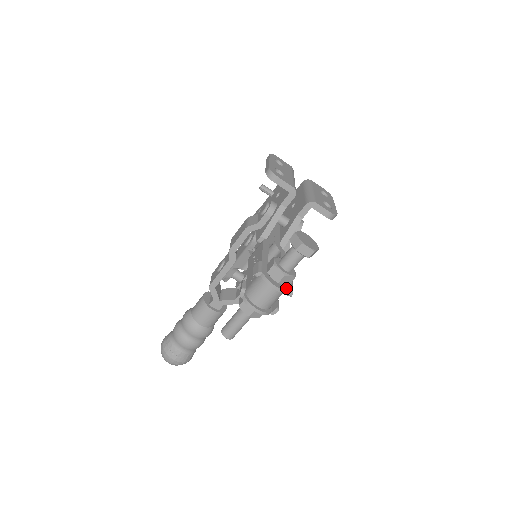
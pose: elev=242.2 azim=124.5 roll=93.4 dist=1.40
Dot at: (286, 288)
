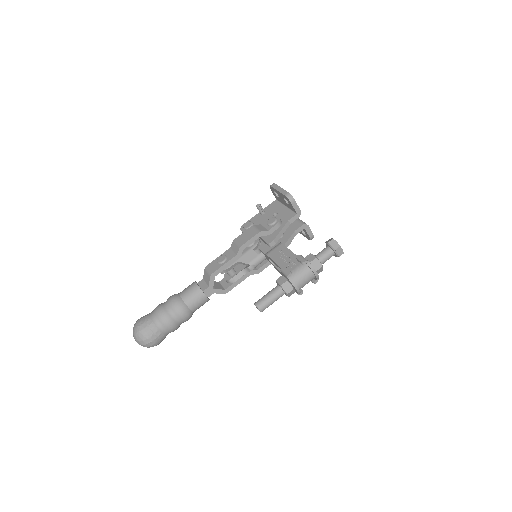
Dot at: (318, 276)
